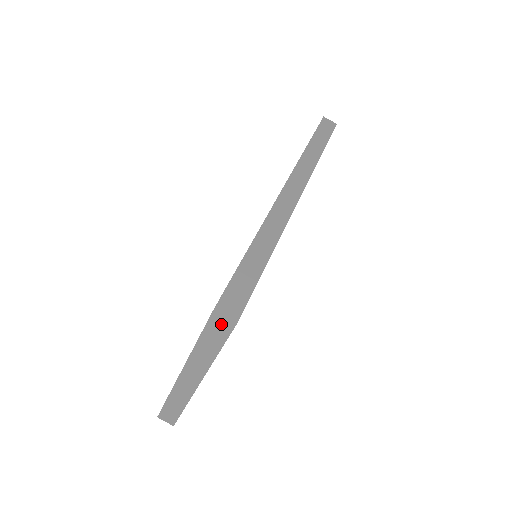
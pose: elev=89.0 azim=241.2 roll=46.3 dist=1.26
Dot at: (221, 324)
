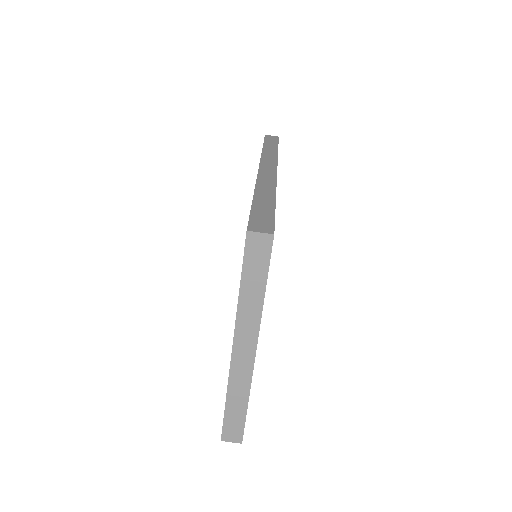
Dot at: (258, 246)
